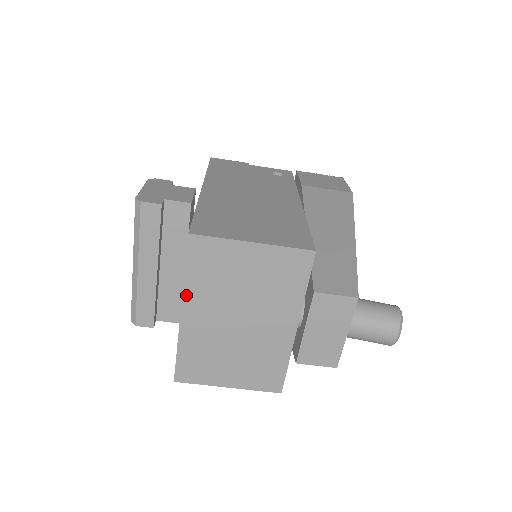
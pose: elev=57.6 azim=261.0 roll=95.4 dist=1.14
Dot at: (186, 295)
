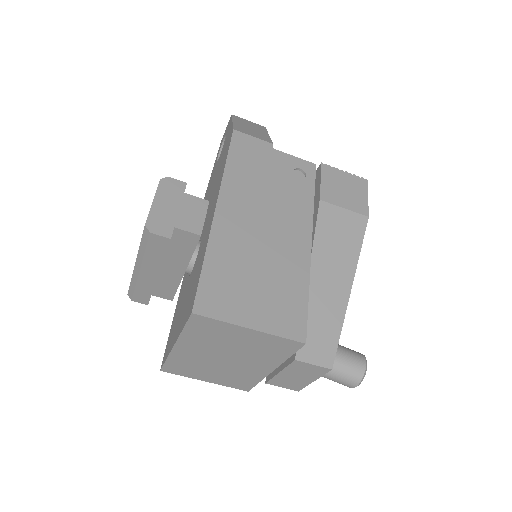
Dot at: (181, 339)
